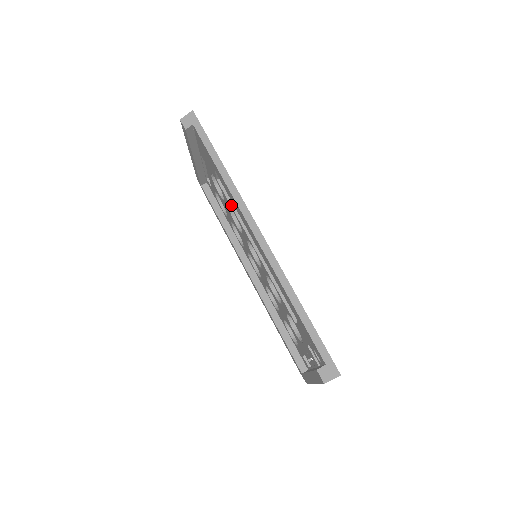
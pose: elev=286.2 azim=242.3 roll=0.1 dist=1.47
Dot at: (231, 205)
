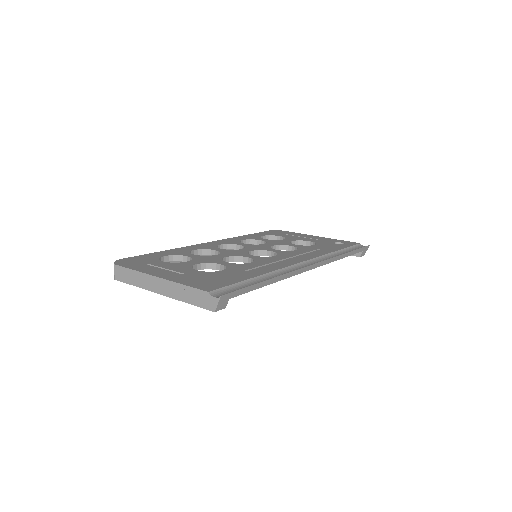
Dot at: occluded
